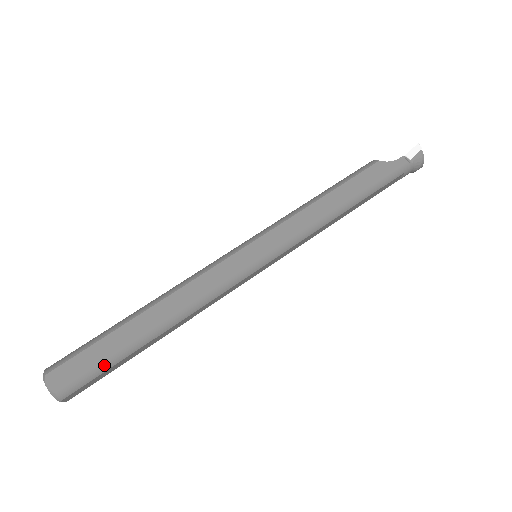
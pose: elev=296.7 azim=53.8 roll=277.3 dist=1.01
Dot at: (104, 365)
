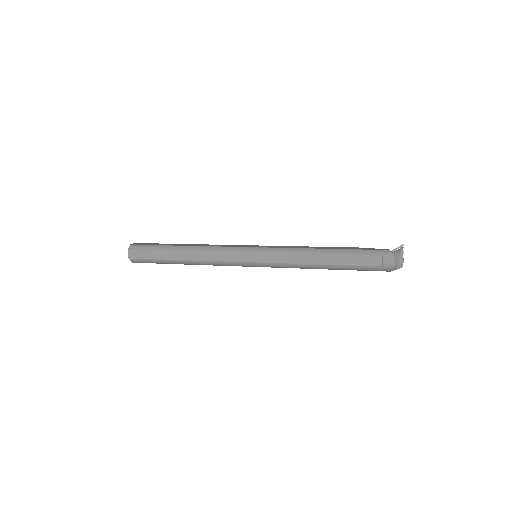
Dot at: (153, 247)
